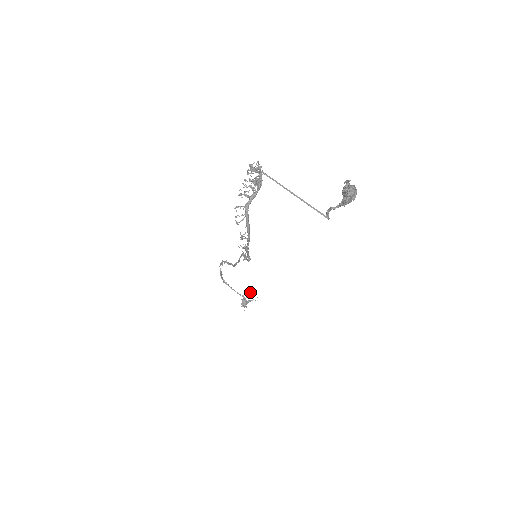
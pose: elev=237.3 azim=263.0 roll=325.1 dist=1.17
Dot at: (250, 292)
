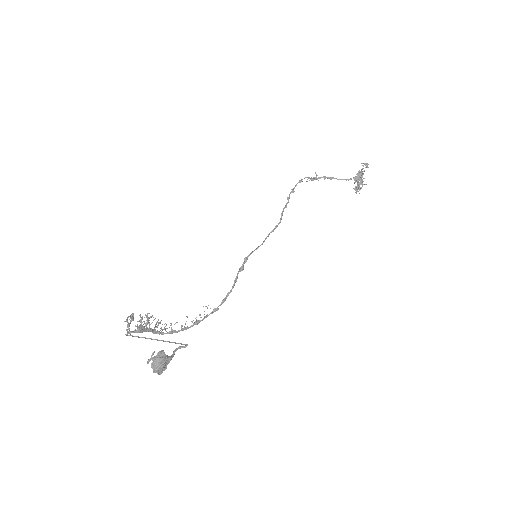
Dot at: (358, 174)
